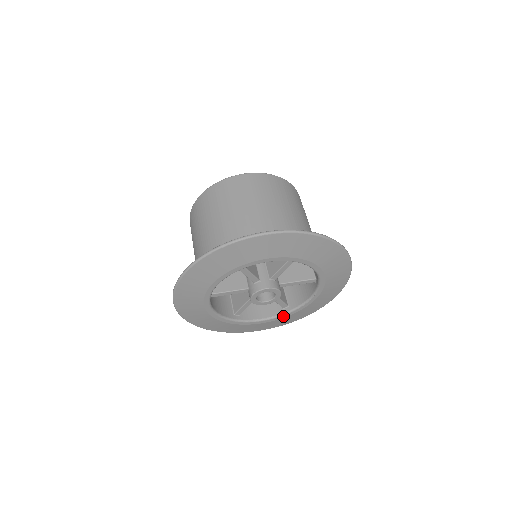
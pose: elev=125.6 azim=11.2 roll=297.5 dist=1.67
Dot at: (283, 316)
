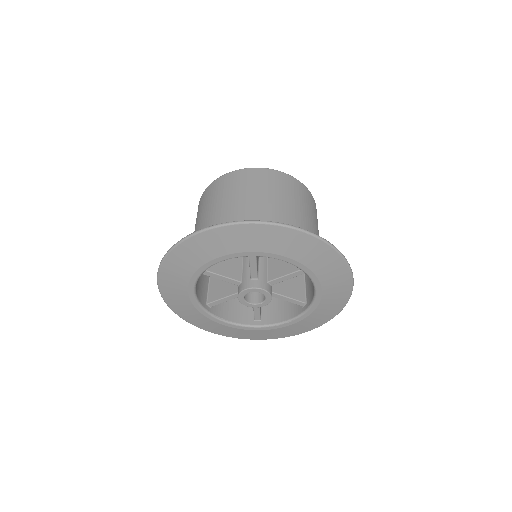
Dot at: (251, 328)
